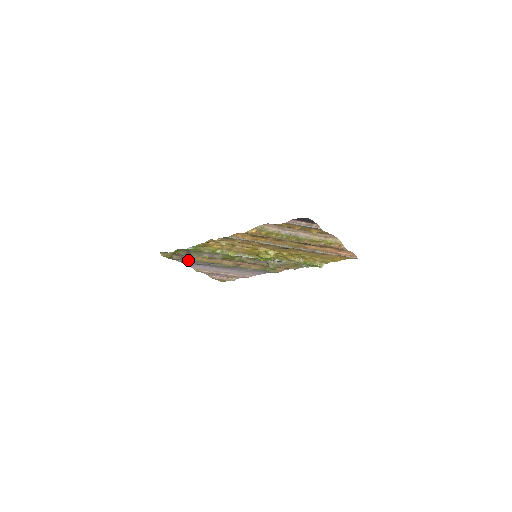
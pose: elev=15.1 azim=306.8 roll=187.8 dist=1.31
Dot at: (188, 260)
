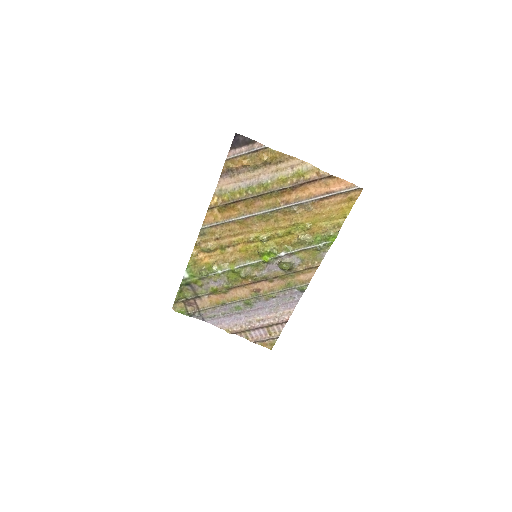
Dot at: (205, 309)
